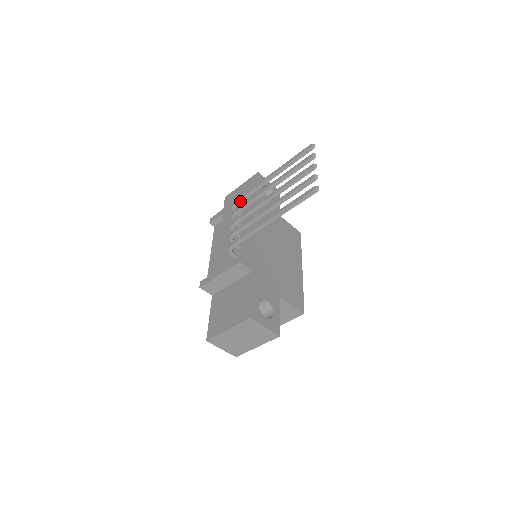
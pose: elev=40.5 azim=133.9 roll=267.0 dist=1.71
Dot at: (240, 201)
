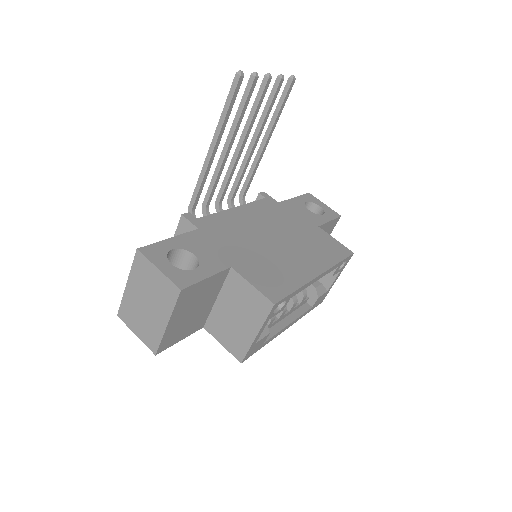
Dot at: (244, 190)
